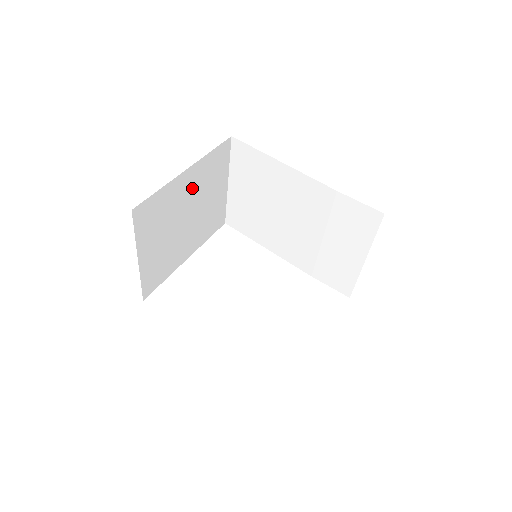
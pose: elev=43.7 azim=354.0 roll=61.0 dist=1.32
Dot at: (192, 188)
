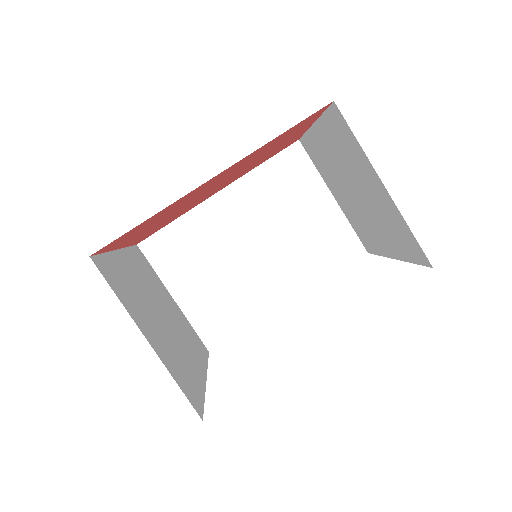
Dot at: (140, 279)
